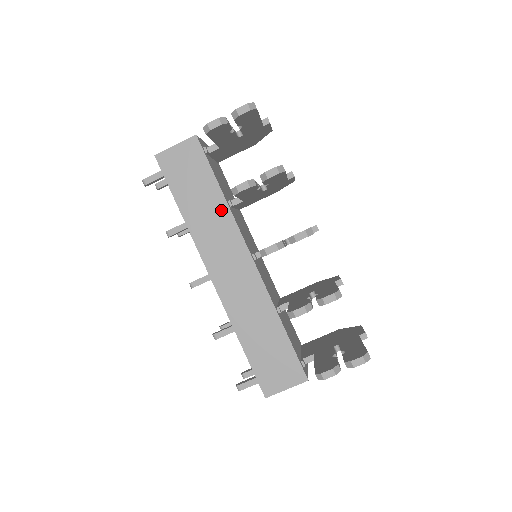
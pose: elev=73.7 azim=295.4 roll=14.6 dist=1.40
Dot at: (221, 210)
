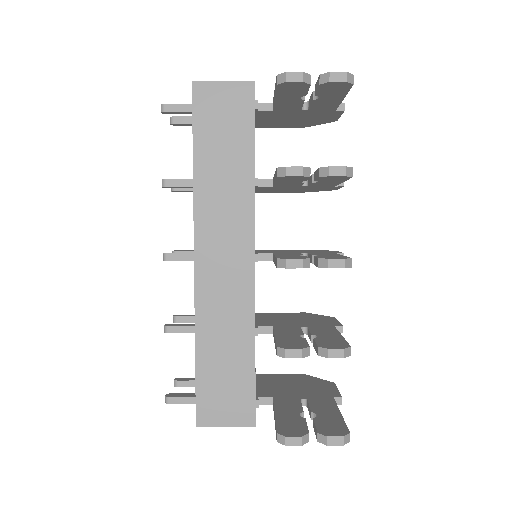
Dot at: (243, 185)
